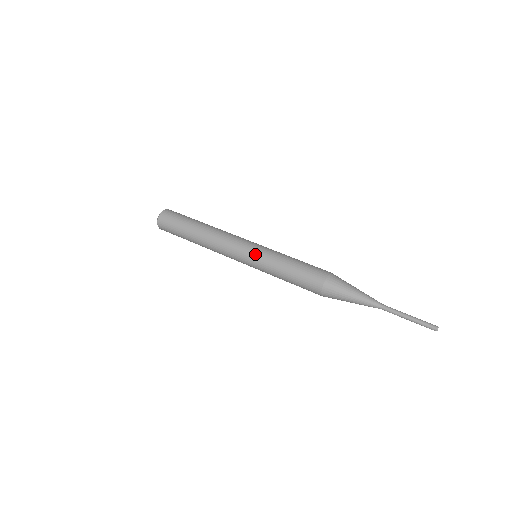
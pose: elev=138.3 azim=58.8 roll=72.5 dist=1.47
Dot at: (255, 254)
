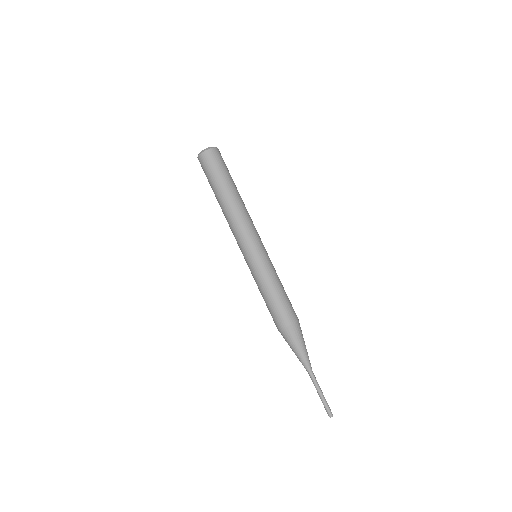
Dot at: (248, 263)
